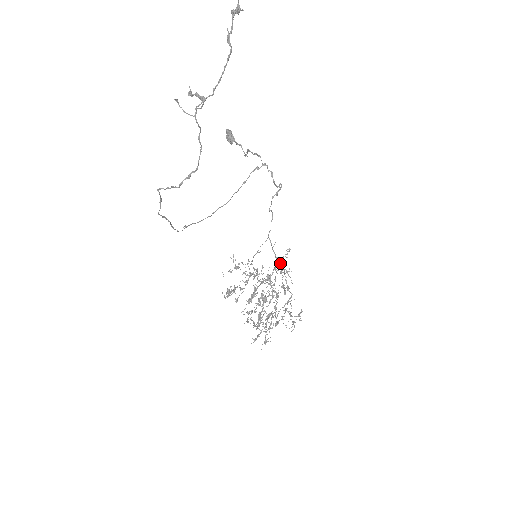
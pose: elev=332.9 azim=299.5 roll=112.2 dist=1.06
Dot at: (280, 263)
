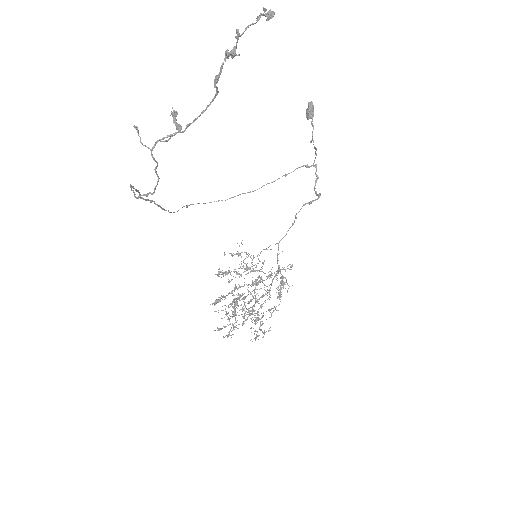
Dot at: occluded
